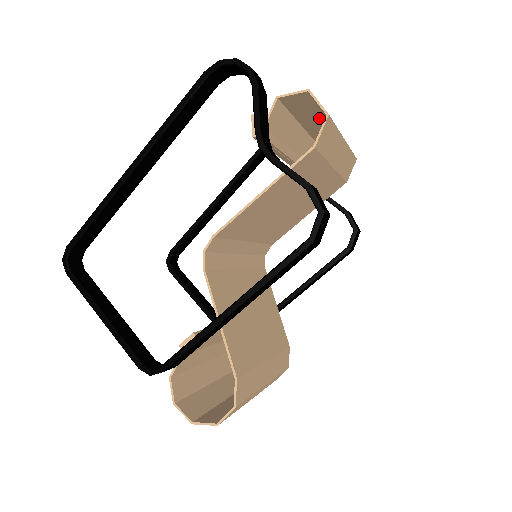
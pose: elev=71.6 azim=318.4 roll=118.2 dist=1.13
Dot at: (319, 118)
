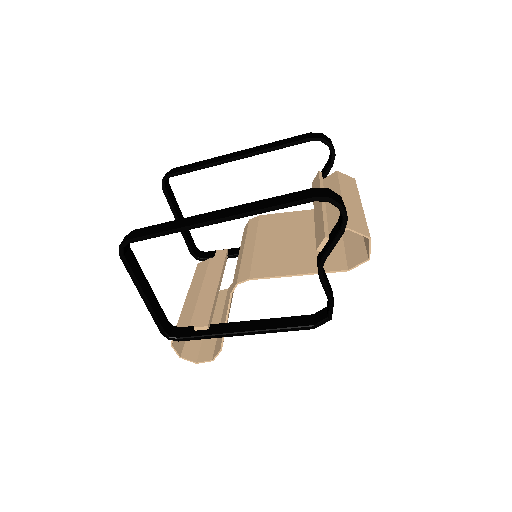
Dot at: (357, 208)
